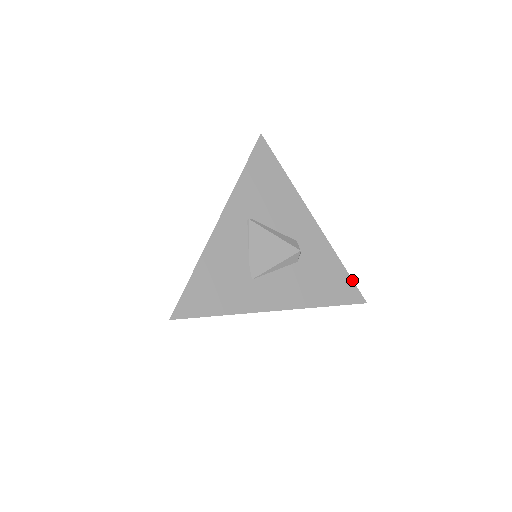
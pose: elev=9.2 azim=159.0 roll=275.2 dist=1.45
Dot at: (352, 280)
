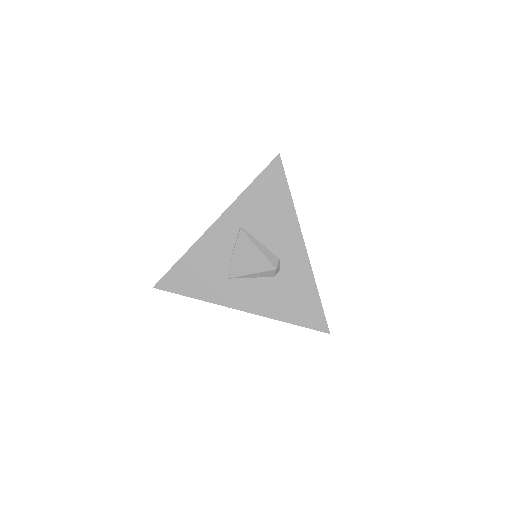
Dot at: occluded
